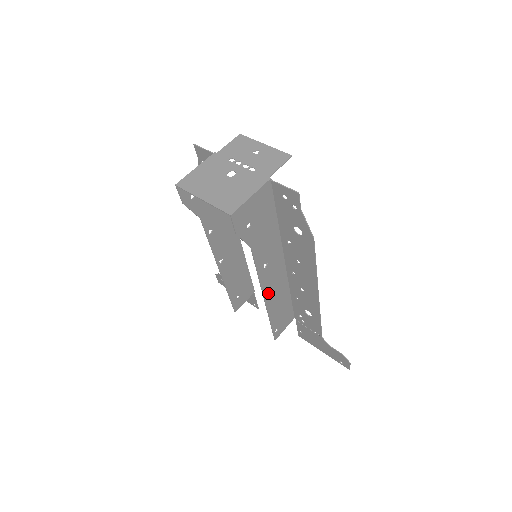
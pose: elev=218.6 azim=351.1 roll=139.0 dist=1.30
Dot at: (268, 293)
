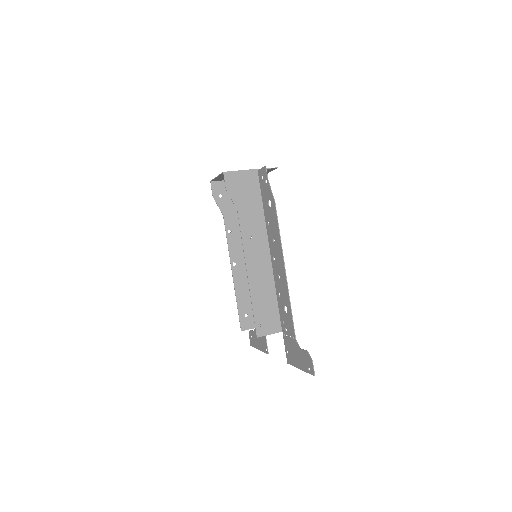
Dot at: (251, 269)
